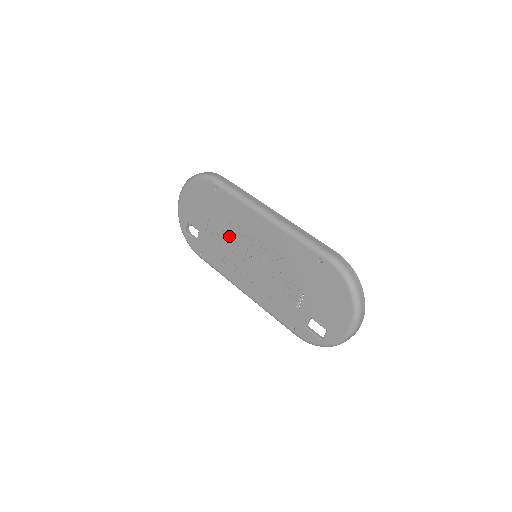
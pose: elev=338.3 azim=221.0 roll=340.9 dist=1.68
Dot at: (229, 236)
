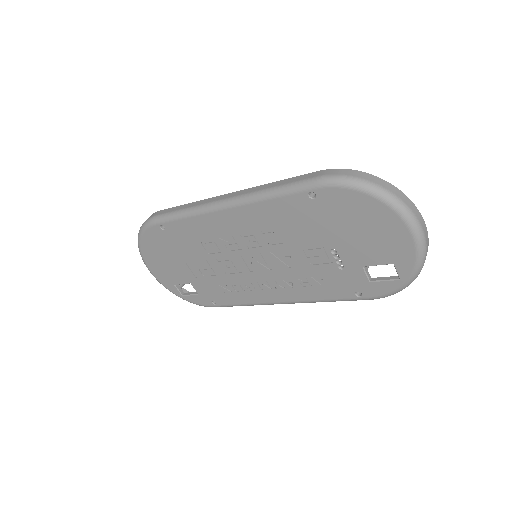
Dot at: (216, 261)
